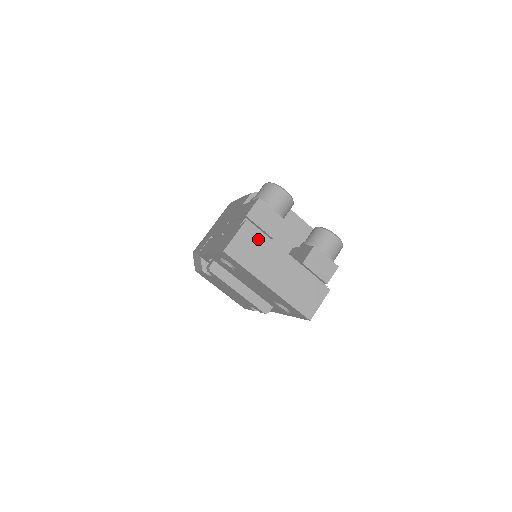
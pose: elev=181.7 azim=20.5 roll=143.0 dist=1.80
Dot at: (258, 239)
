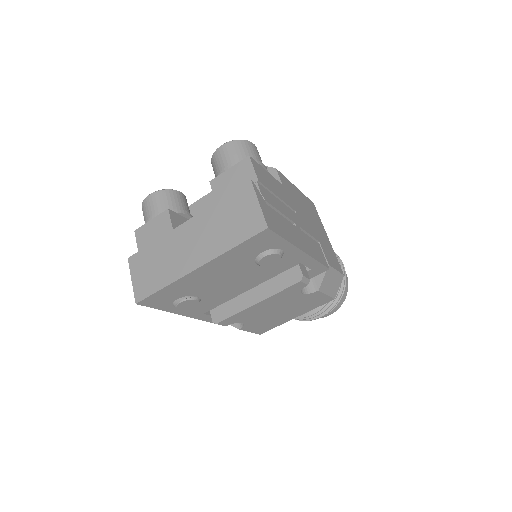
Dot at: (149, 254)
